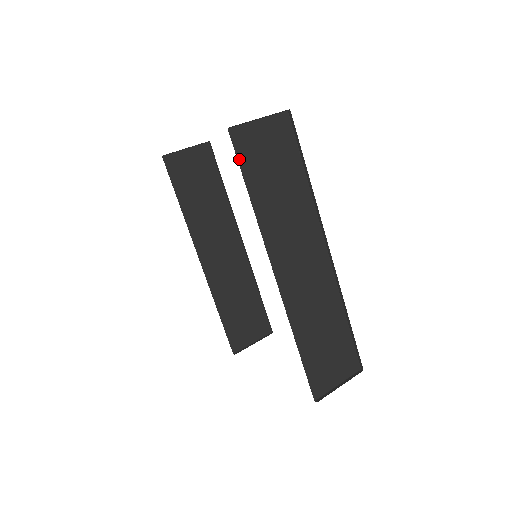
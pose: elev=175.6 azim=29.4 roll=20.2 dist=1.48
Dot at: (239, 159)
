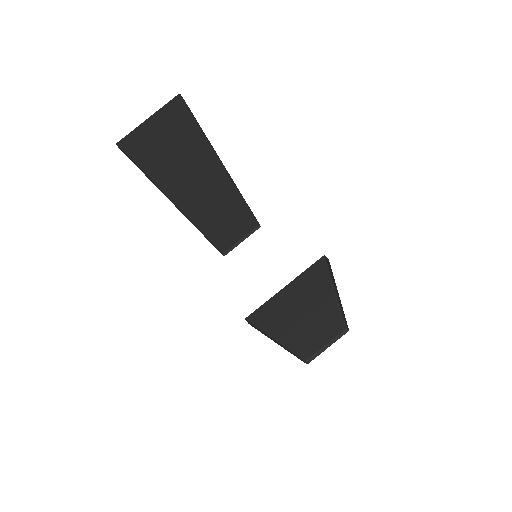
Dot at: (257, 324)
